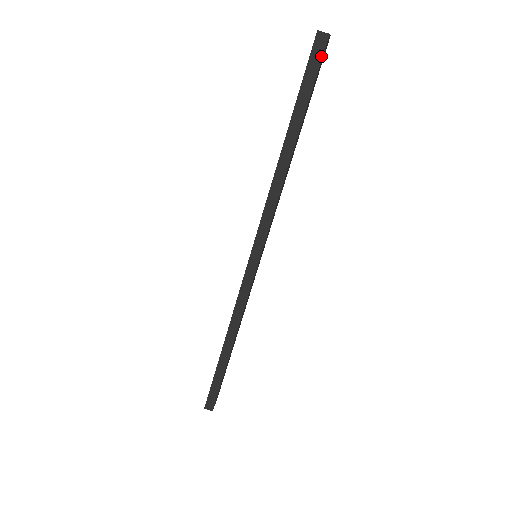
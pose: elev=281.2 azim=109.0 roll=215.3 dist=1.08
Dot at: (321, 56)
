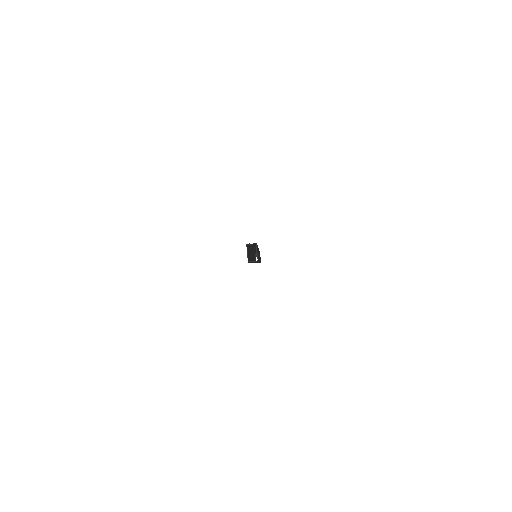
Dot at: occluded
